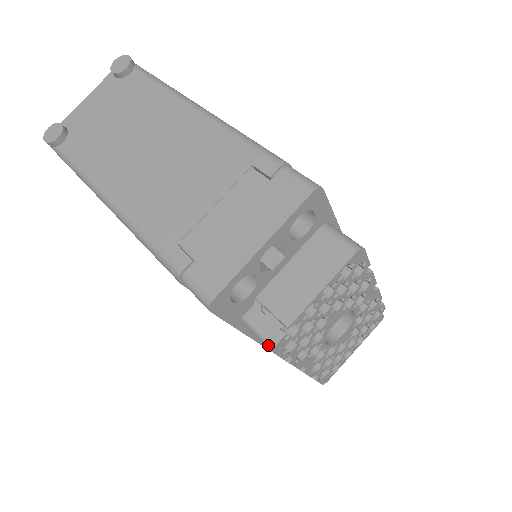
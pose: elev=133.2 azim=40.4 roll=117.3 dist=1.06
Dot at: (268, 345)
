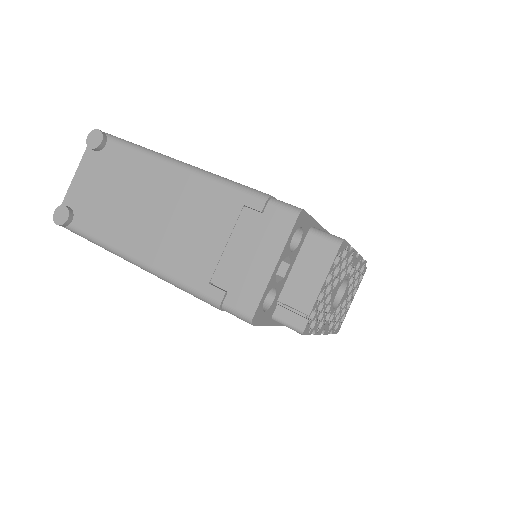
Dot at: (298, 331)
